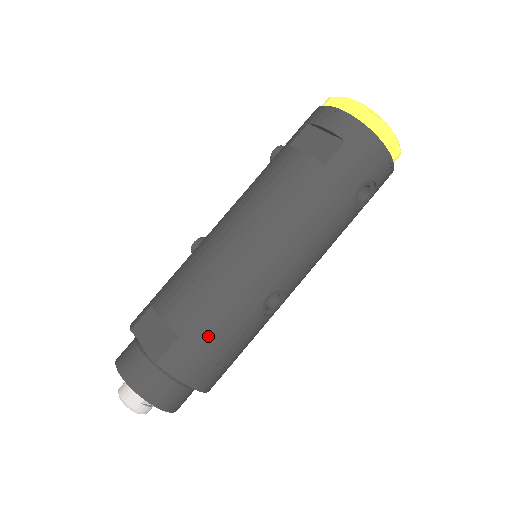
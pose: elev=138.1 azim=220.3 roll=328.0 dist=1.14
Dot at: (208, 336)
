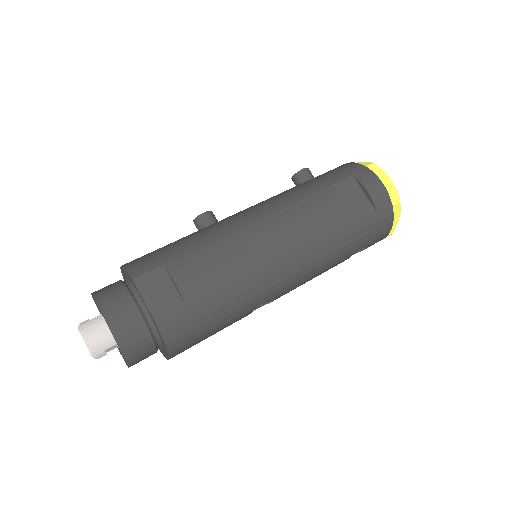
Dot at: (210, 319)
